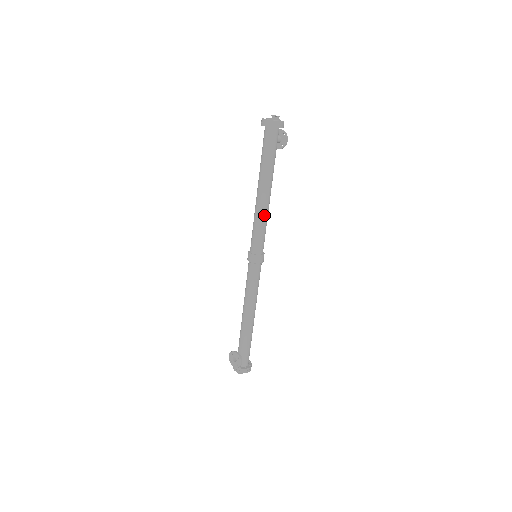
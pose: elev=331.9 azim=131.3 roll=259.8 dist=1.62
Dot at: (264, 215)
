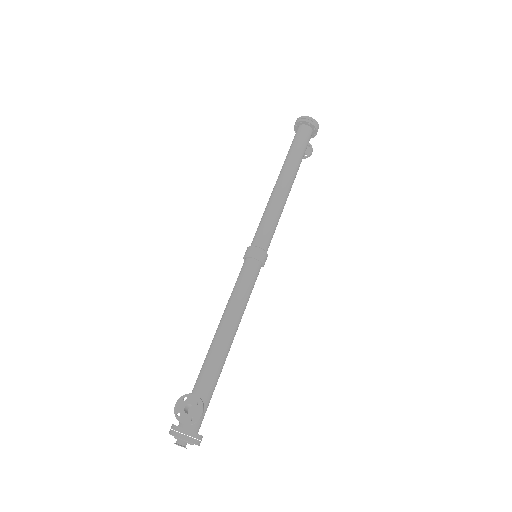
Dot at: (282, 207)
